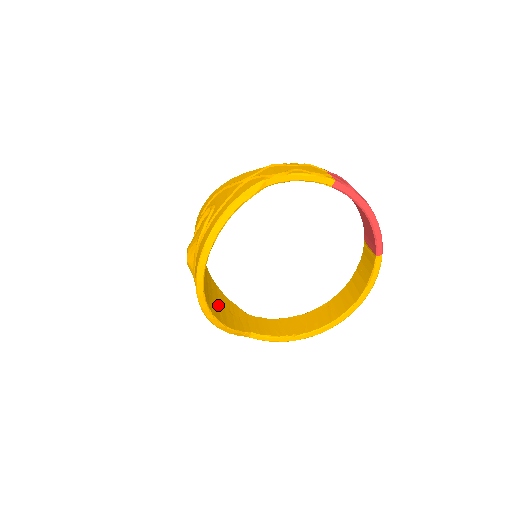
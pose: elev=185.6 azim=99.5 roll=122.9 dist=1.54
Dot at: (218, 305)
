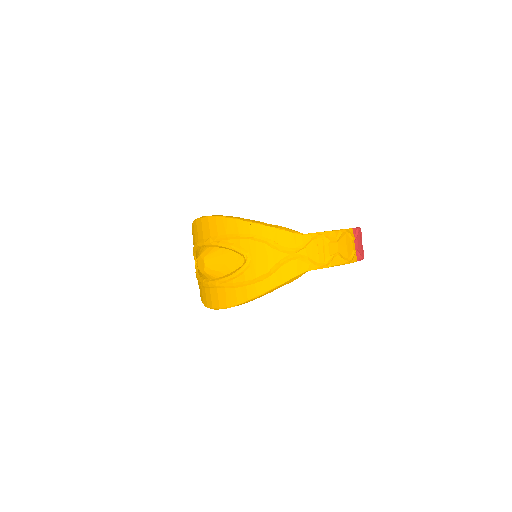
Dot at: occluded
